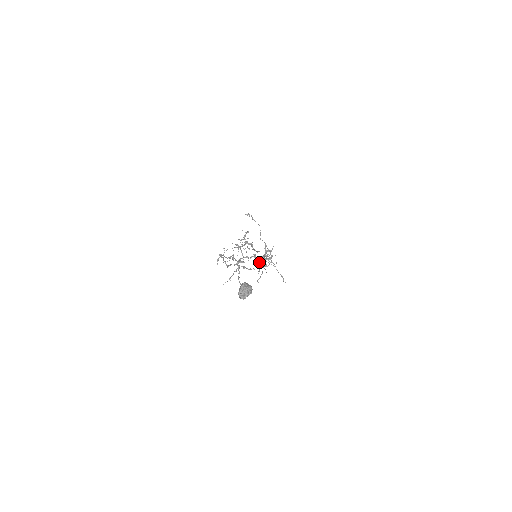
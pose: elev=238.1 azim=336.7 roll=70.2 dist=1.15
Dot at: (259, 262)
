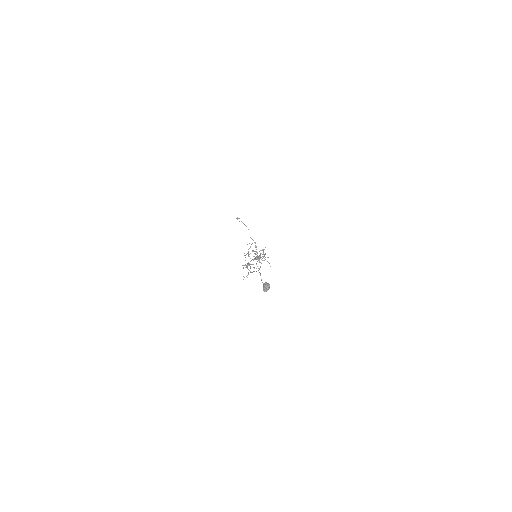
Dot at: (256, 258)
